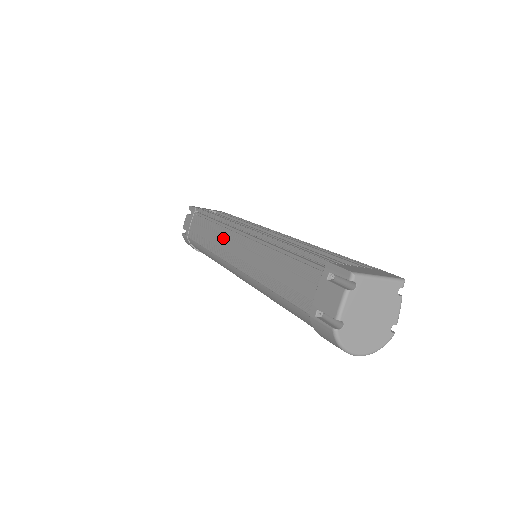
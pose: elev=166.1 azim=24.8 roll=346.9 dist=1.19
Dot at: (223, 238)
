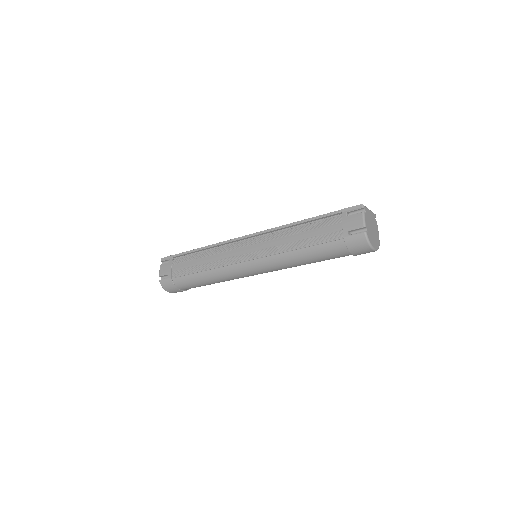
Dot at: (227, 252)
